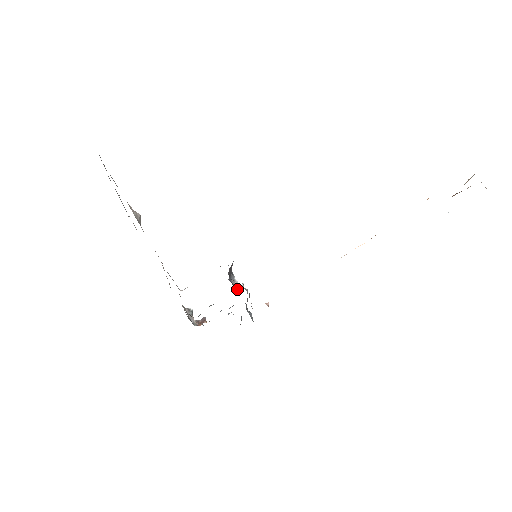
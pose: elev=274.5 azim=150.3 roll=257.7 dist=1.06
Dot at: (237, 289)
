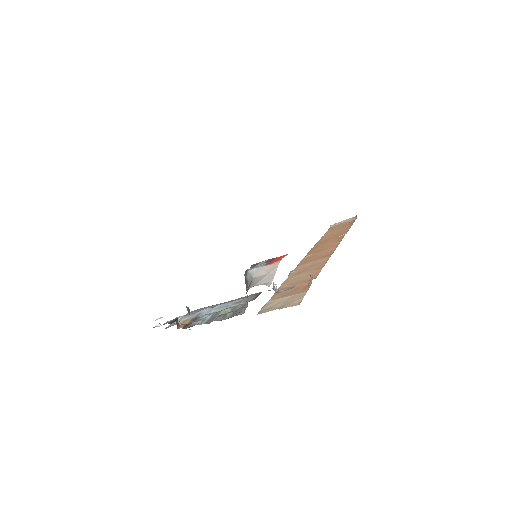
Dot at: (274, 290)
